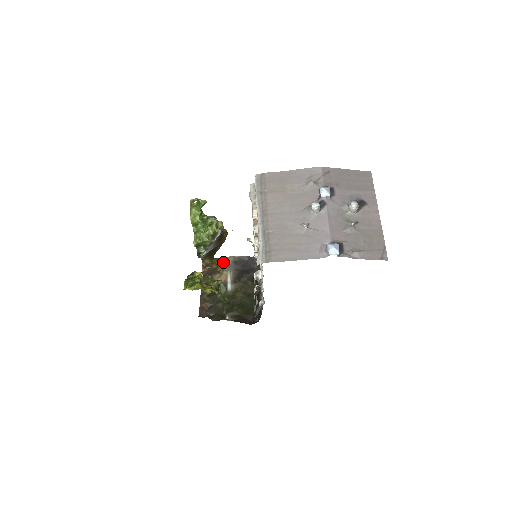
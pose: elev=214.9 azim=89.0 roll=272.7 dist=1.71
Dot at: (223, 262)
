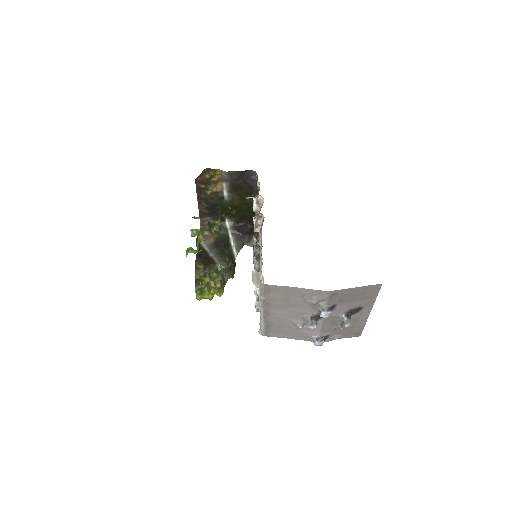
Dot at: (217, 174)
